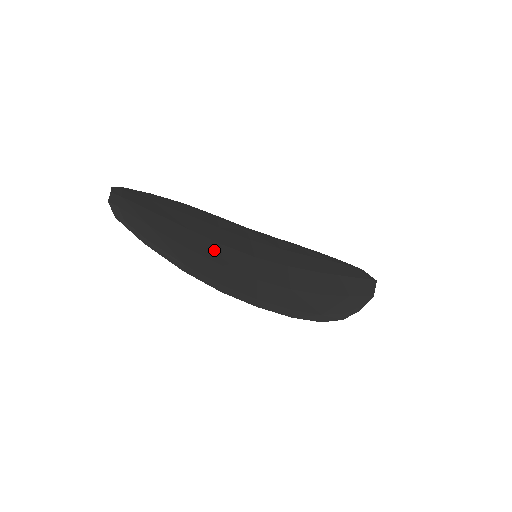
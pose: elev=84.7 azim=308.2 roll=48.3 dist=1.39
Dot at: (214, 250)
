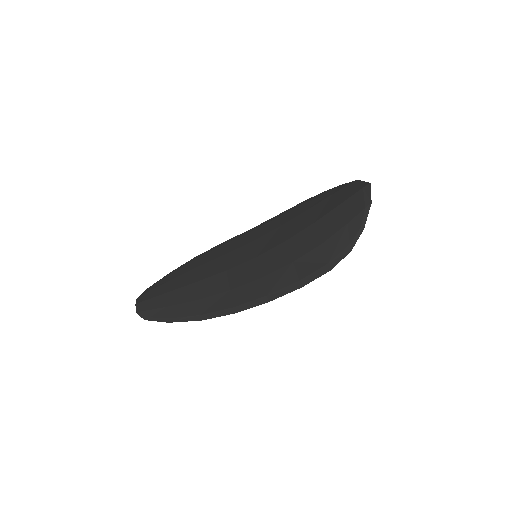
Dot at: (220, 282)
